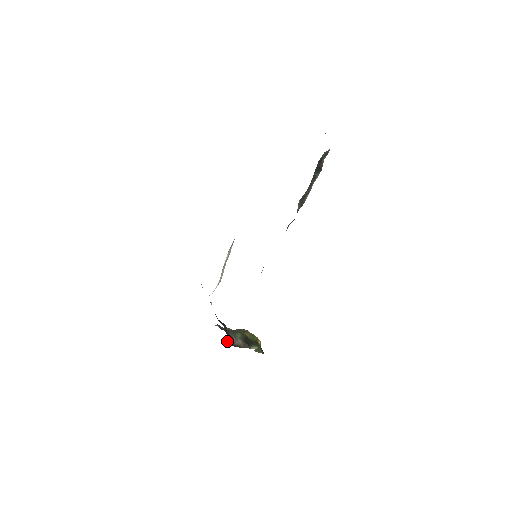
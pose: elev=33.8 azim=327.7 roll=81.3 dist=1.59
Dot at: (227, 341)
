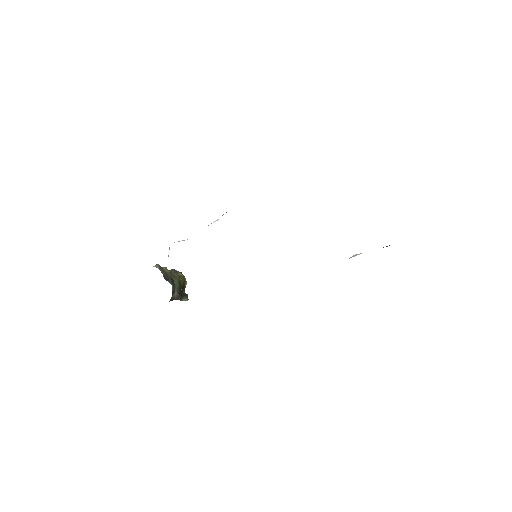
Dot at: occluded
